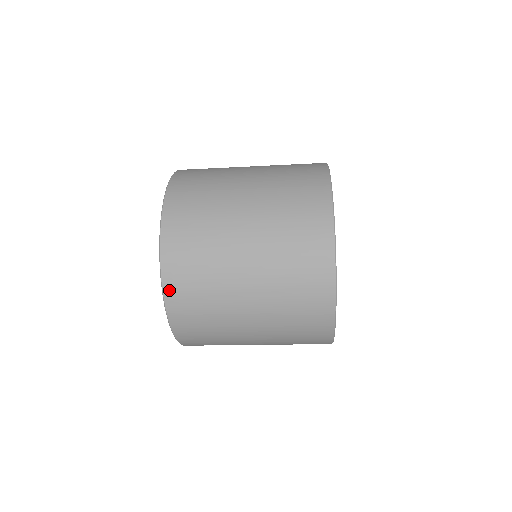
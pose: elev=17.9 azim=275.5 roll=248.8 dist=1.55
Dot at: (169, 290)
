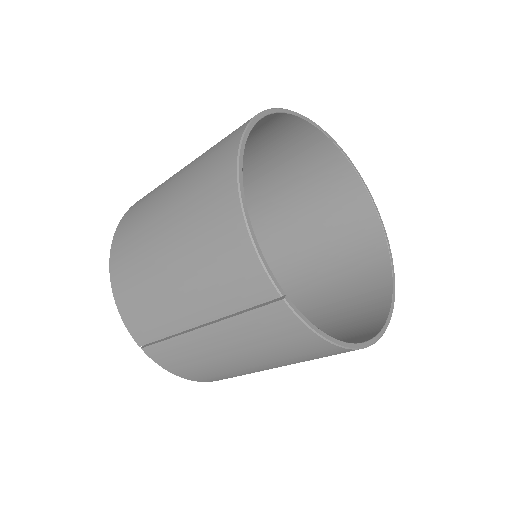
Dot at: (127, 214)
